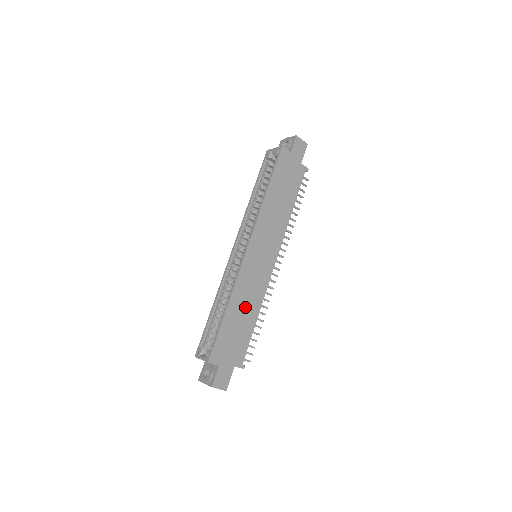
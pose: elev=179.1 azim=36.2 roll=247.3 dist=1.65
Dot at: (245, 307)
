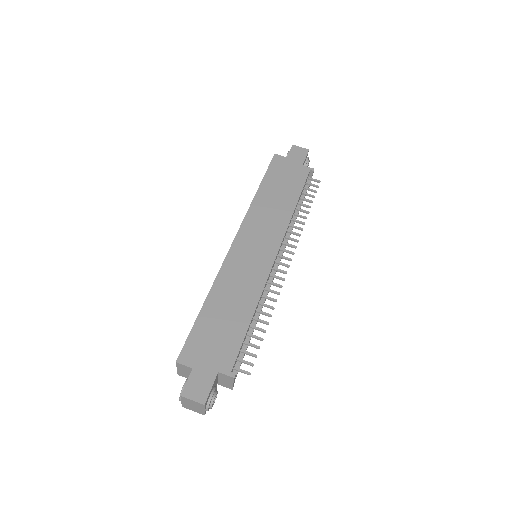
Dot at: (233, 301)
